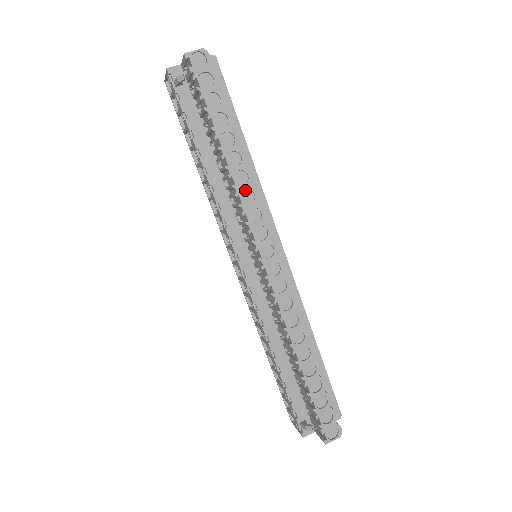
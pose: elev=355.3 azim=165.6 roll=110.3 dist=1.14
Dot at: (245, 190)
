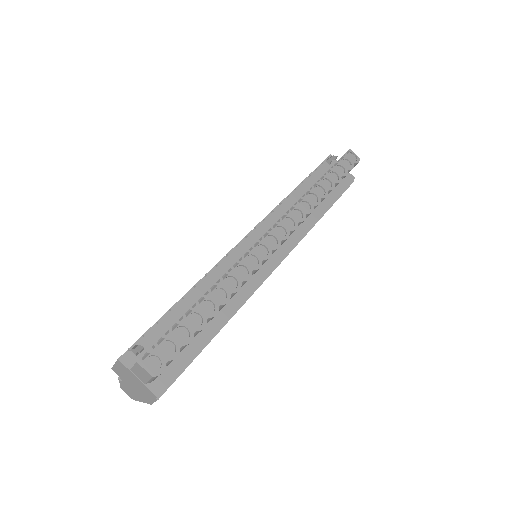
Dot at: (308, 204)
